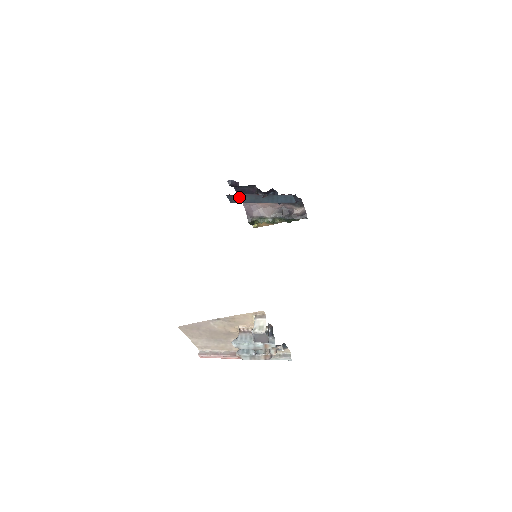
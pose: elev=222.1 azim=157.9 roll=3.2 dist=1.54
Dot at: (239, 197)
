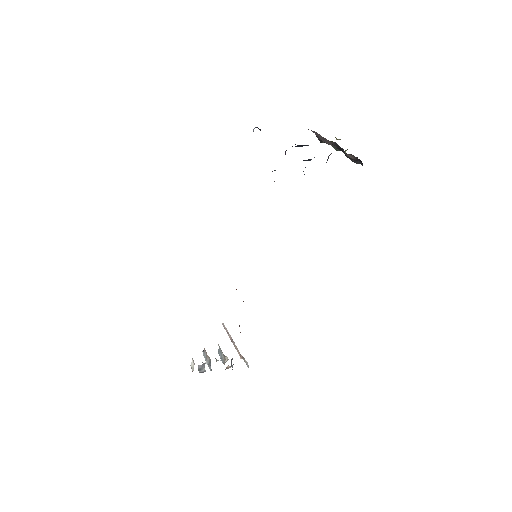
Dot at: occluded
